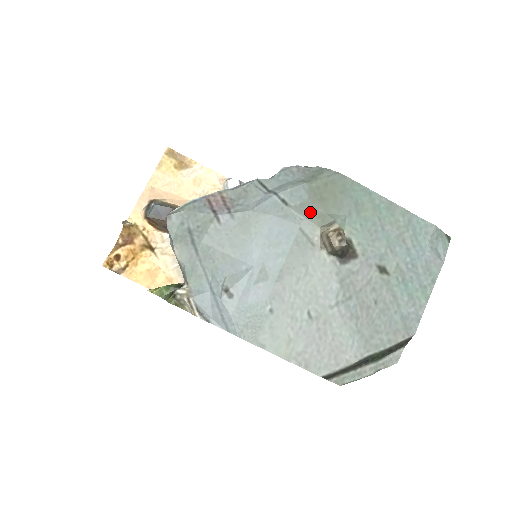
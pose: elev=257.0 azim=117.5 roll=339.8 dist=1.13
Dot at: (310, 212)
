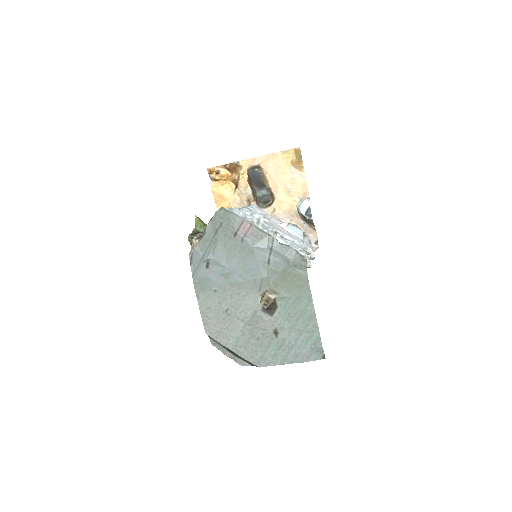
Dot at: (274, 278)
